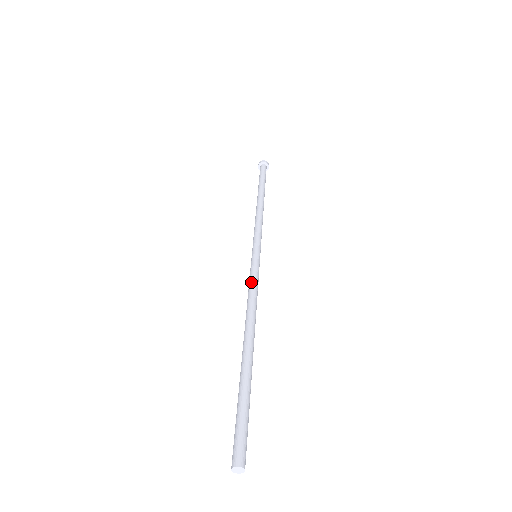
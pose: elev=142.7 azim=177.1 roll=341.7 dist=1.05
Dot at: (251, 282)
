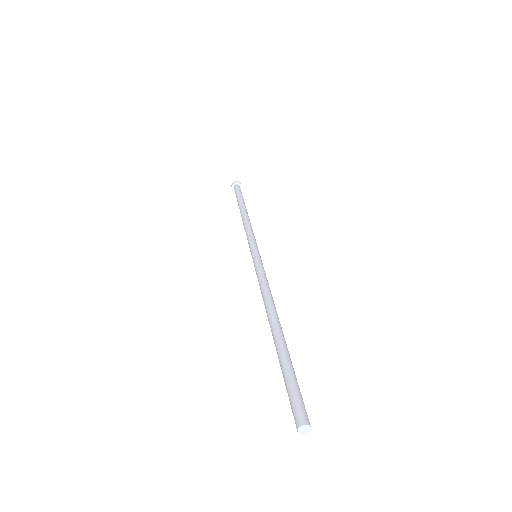
Dot at: (258, 278)
